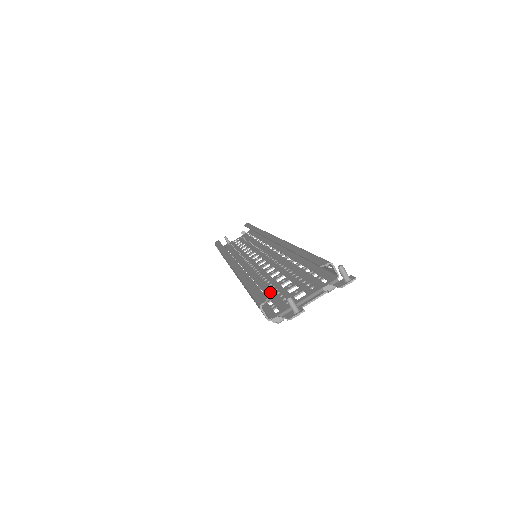
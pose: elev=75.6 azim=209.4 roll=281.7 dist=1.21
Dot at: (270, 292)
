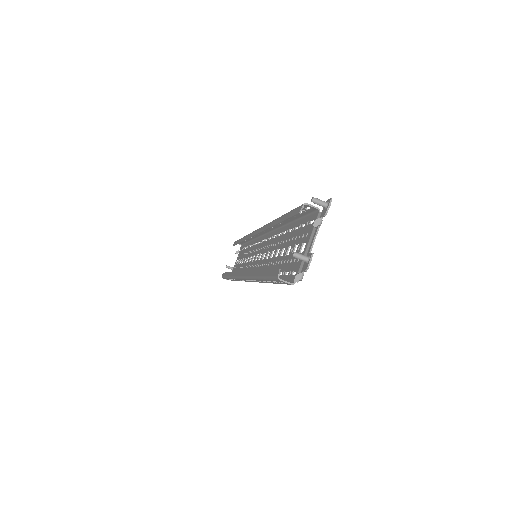
Dot at: (282, 267)
